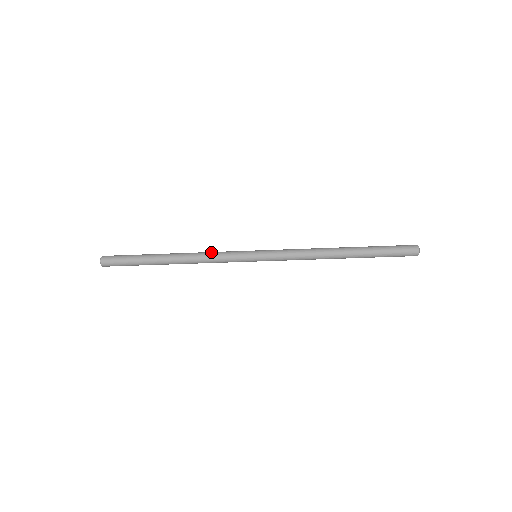
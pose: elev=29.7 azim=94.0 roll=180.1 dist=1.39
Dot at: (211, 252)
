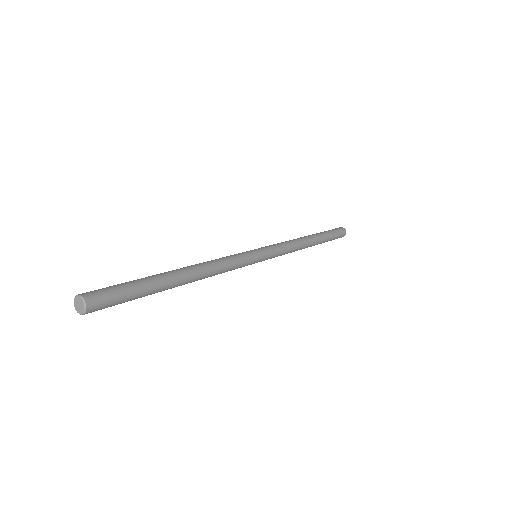
Dot at: (226, 270)
